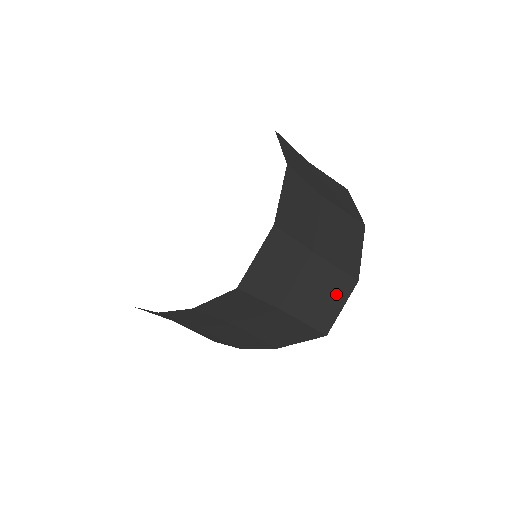
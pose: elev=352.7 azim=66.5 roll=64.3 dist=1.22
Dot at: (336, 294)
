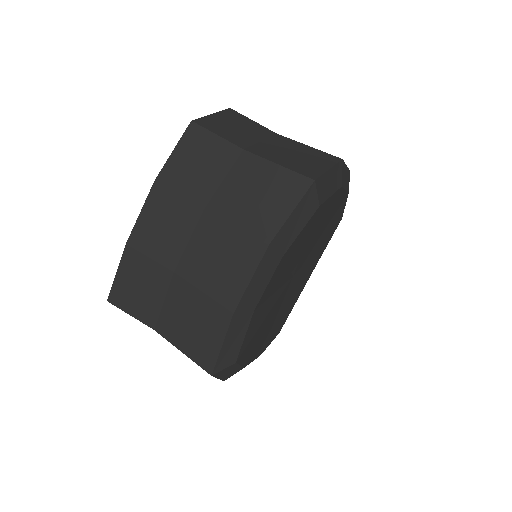
Dot at: (316, 159)
